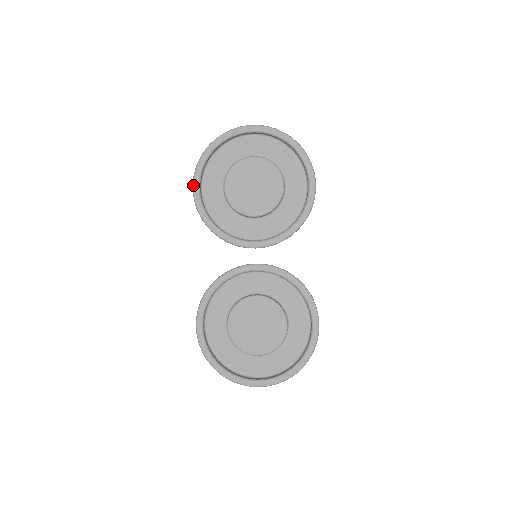
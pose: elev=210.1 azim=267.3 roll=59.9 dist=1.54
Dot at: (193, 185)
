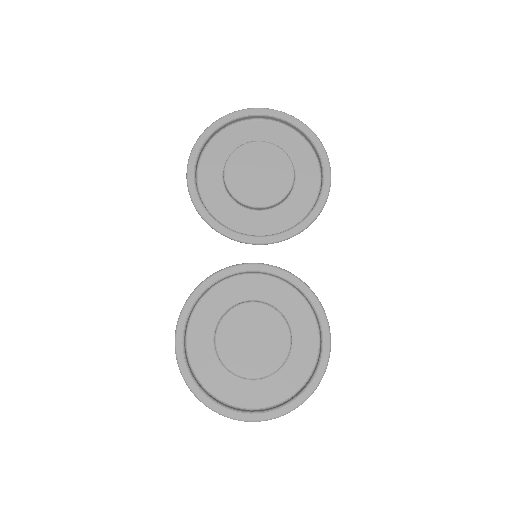
Dot at: (187, 167)
